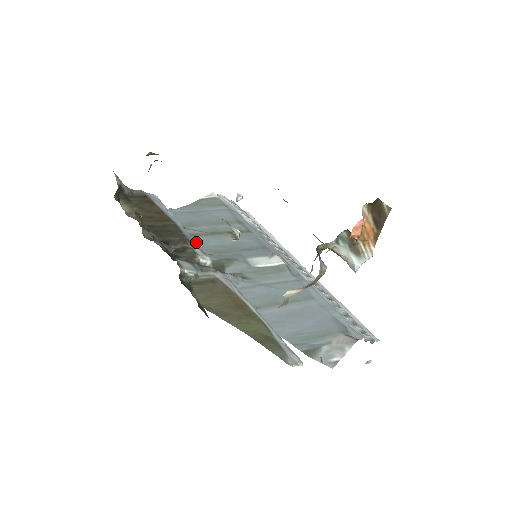
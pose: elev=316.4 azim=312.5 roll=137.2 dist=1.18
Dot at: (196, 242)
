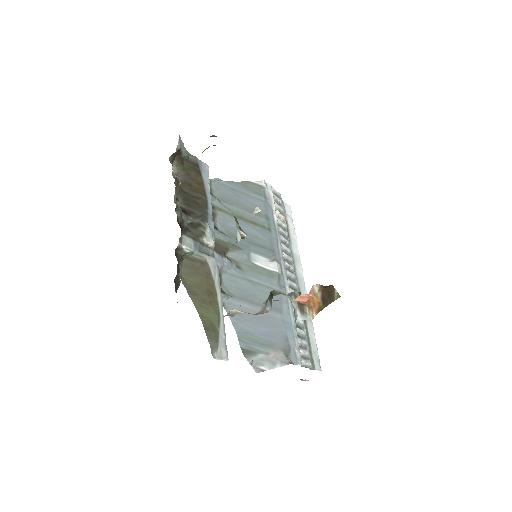
Dot at: (213, 223)
